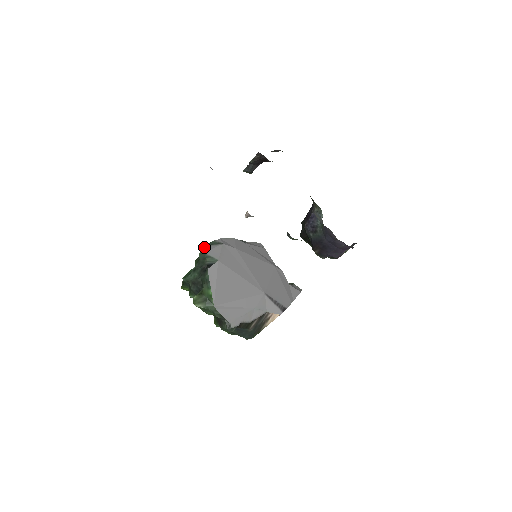
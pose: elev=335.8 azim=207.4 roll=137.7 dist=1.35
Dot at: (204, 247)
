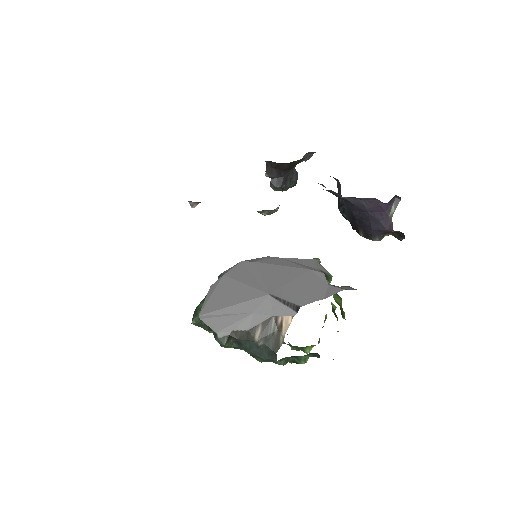
Dot at: occluded
